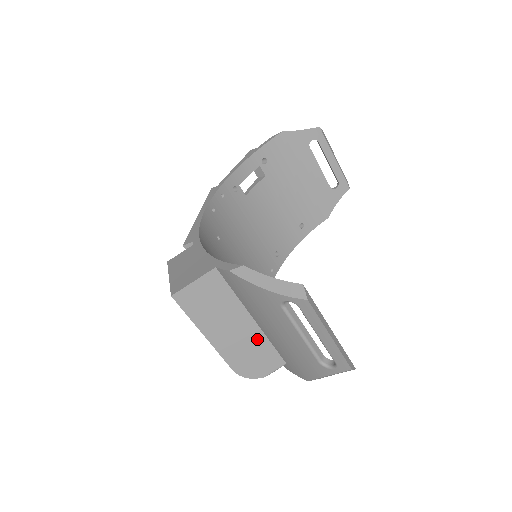
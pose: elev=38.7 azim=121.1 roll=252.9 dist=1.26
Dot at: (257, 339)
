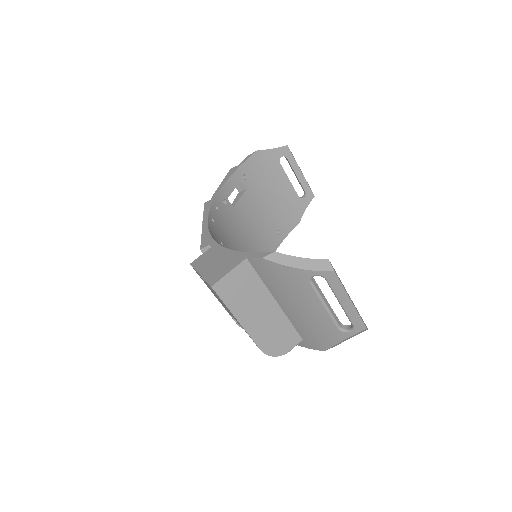
Dot at: (279, 320)
